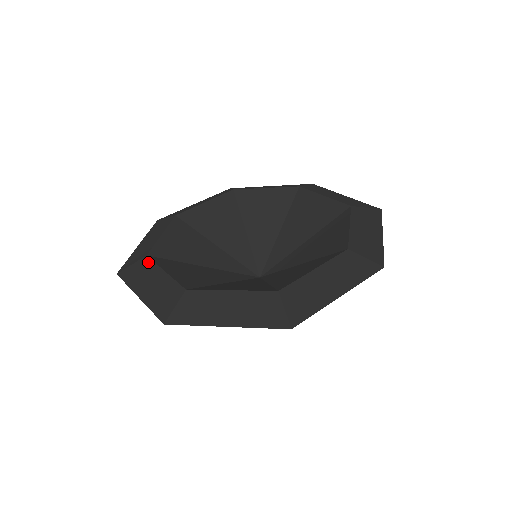
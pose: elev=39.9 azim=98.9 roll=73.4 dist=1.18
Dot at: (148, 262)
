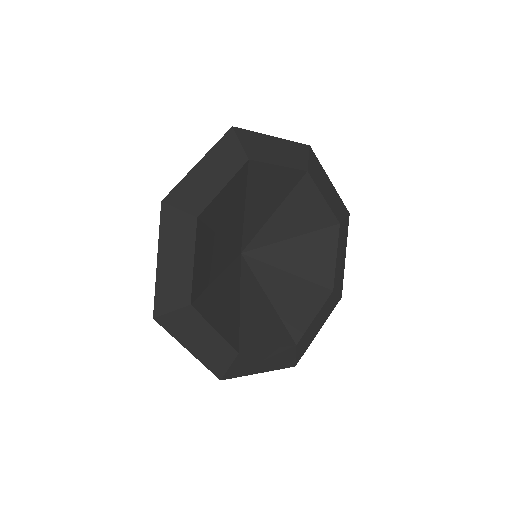
Dot at: (195, 315)
